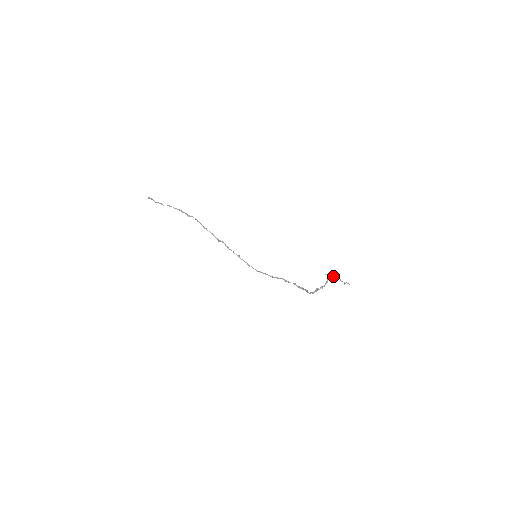
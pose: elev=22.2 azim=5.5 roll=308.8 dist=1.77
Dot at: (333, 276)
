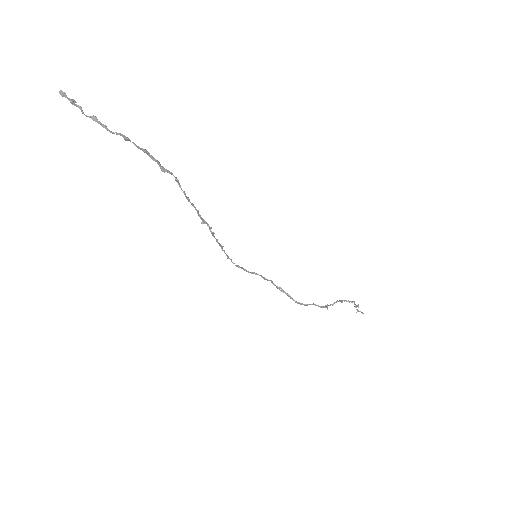
Dot at: occluded
